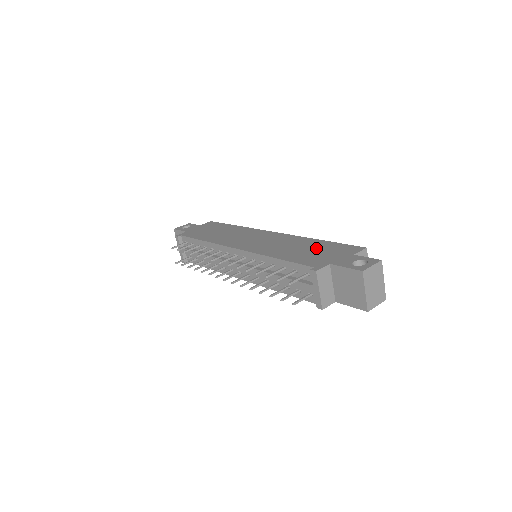
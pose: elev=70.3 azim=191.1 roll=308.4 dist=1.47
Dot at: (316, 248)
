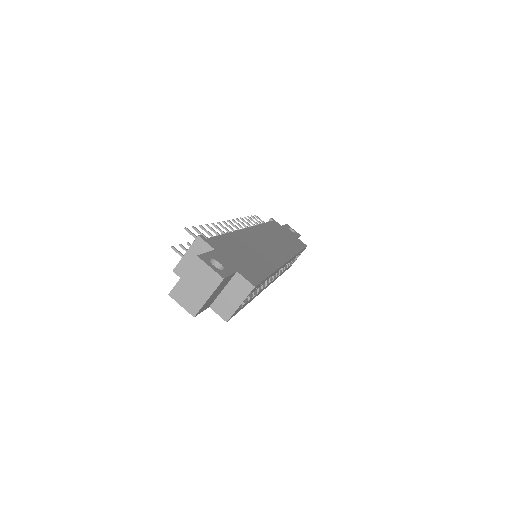
Dot at: (251, 260)
